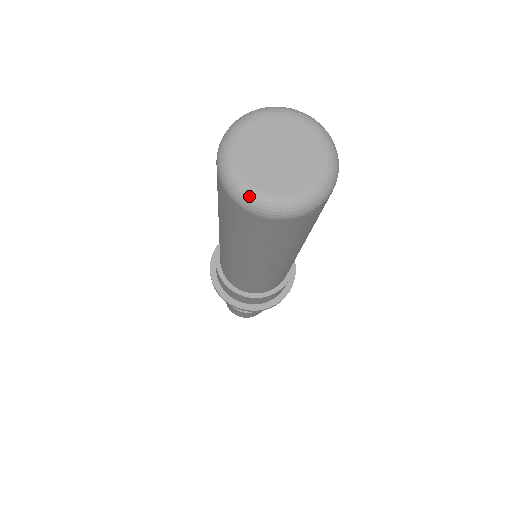
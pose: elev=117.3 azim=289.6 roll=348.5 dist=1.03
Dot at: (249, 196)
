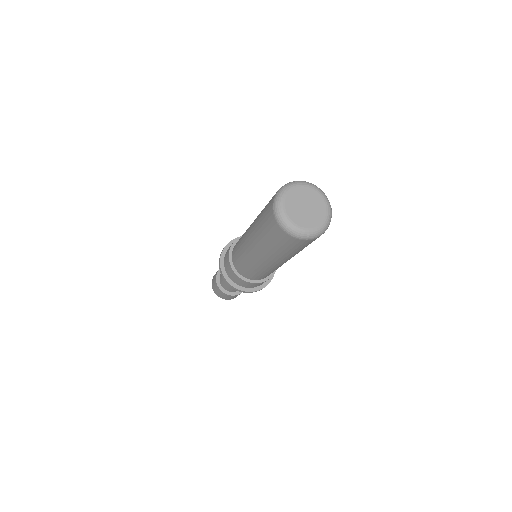
Dot at: (280, 209)
